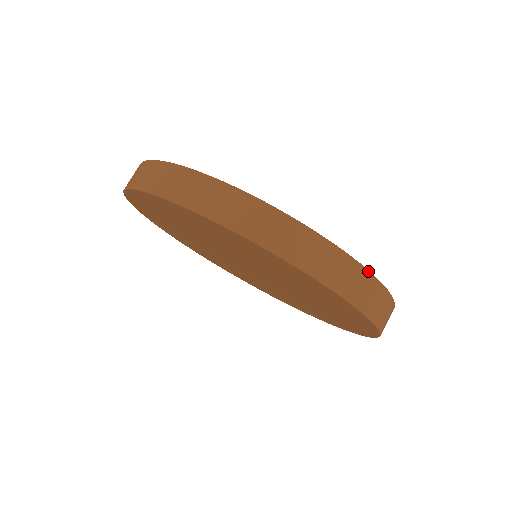
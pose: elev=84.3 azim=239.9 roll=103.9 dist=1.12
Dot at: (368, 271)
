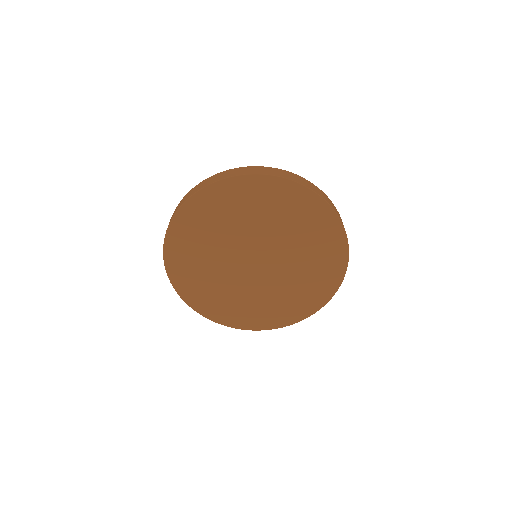
Dot at: (310, 182)
